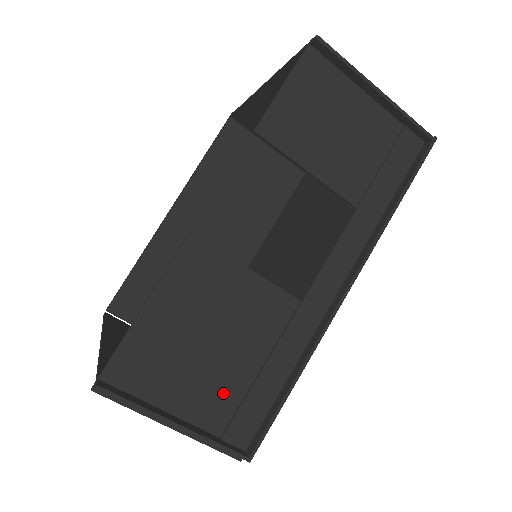
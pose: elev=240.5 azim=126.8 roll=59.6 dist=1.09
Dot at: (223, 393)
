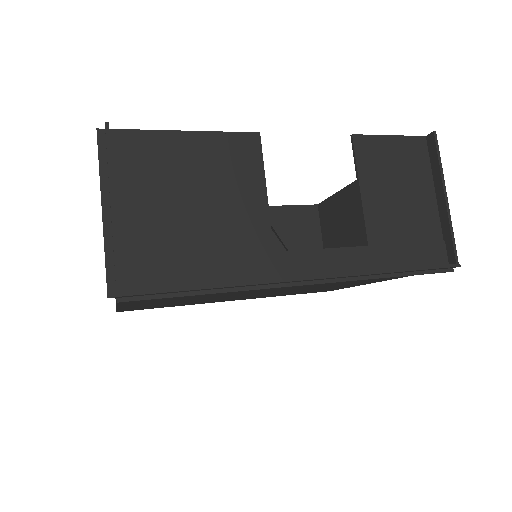
Dot at: (159, 238)
